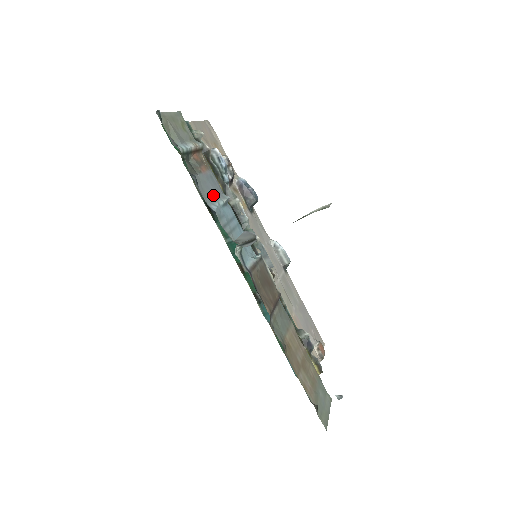
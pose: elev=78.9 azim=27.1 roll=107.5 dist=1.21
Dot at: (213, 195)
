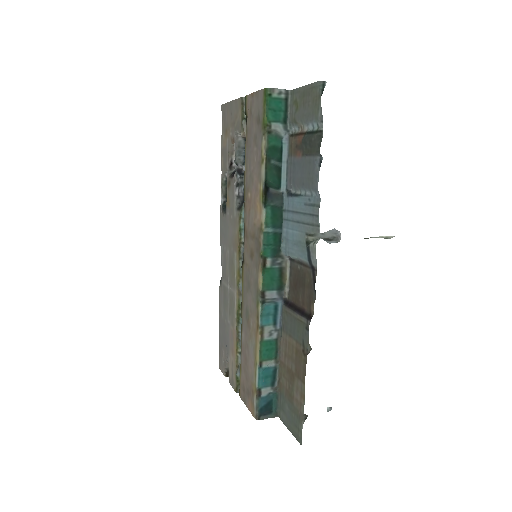
Dot at: (302, 182)
